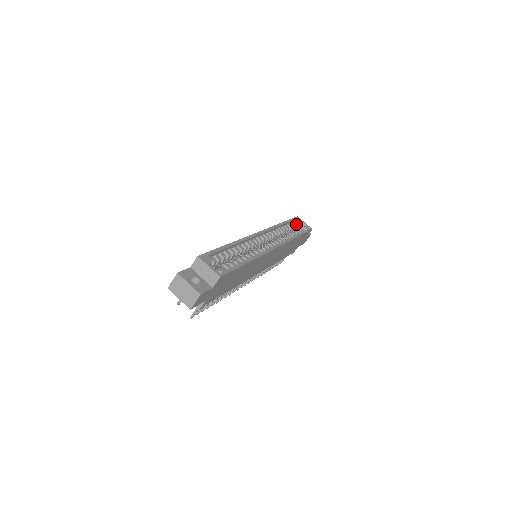
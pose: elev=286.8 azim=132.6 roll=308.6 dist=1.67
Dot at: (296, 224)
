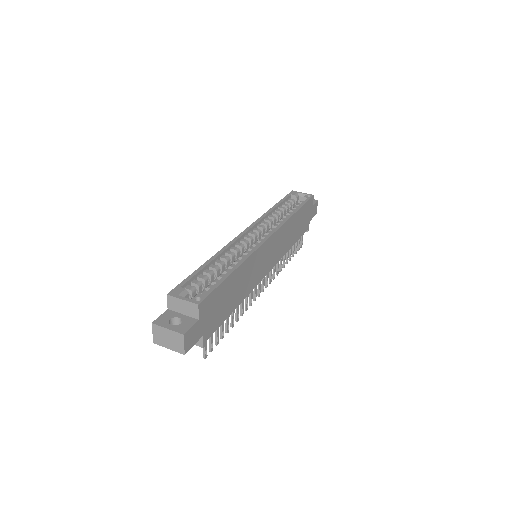
Dot at: (293, 199)
